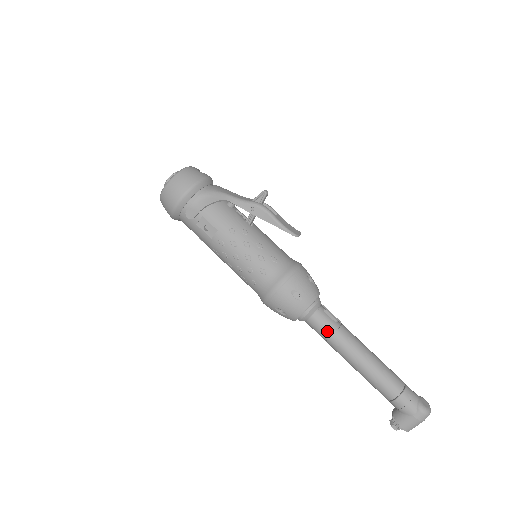
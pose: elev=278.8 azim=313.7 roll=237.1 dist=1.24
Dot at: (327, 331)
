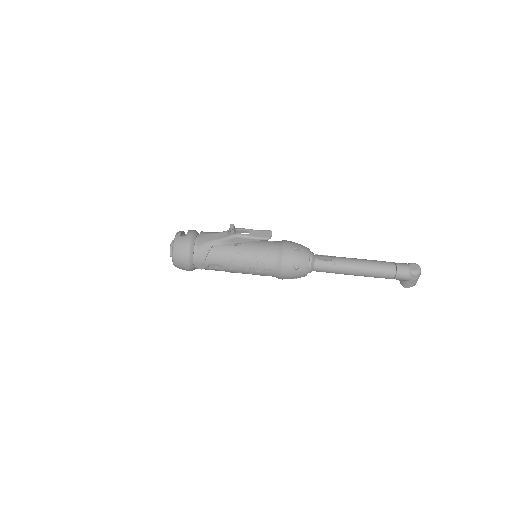
Dot at: (329, 270)
